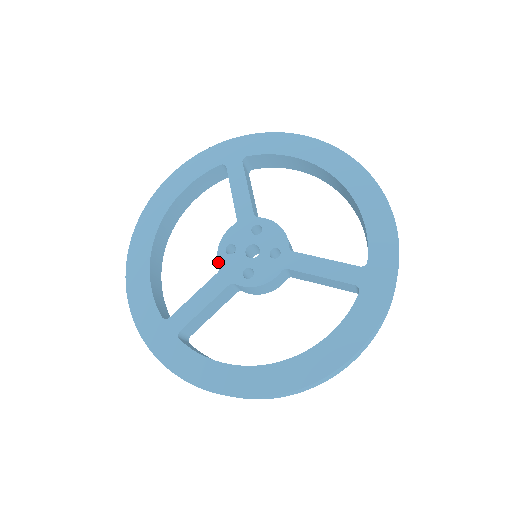
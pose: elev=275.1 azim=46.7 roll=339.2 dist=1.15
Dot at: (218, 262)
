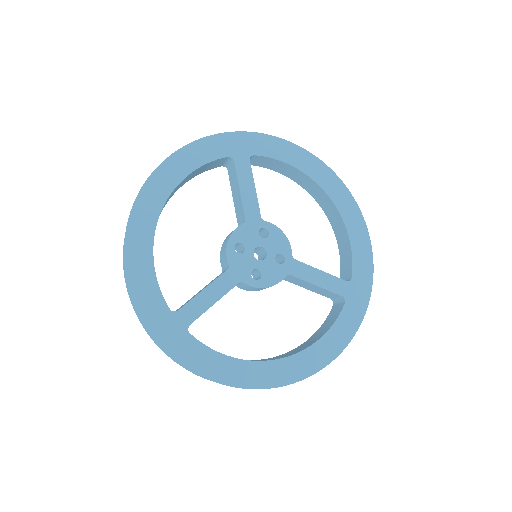
Dot at: (227, 259)
